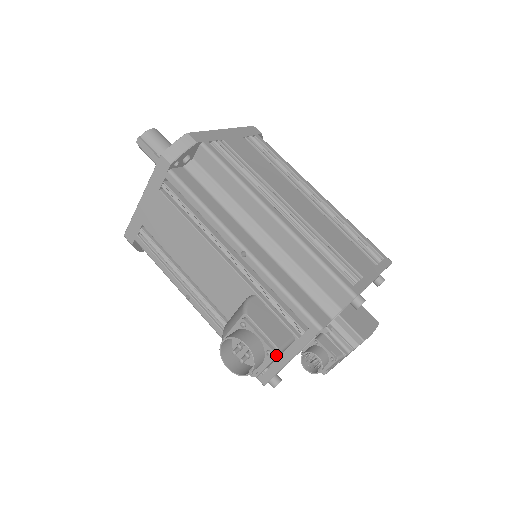
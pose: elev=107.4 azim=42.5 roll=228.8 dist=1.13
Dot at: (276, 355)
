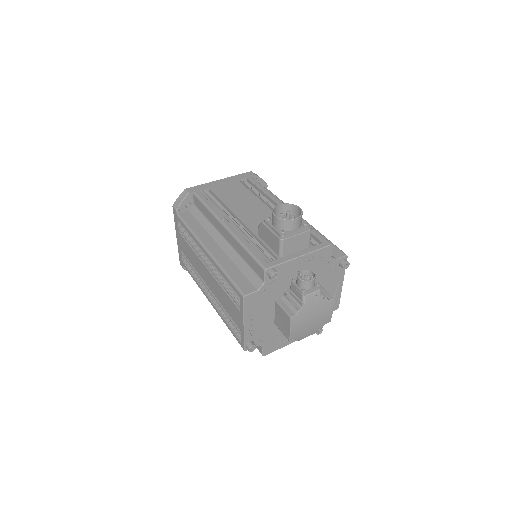
Dot at: (308, 230)
